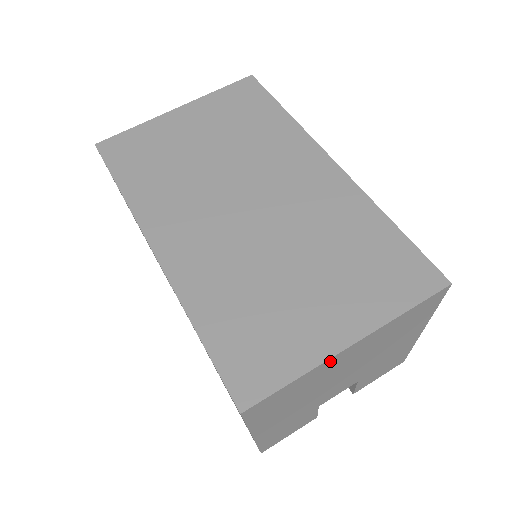
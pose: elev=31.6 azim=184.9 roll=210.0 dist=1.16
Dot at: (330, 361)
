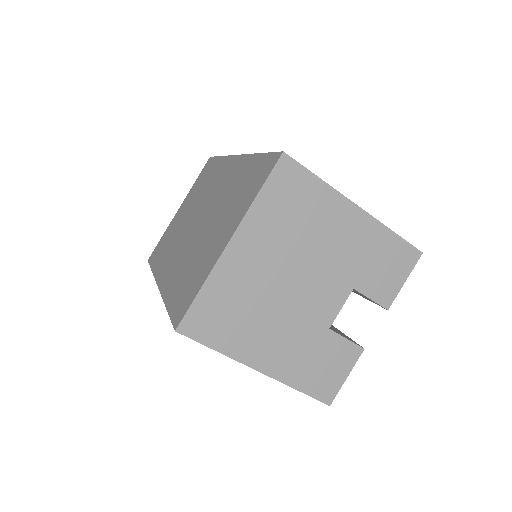
Dot at: (224, 263)
